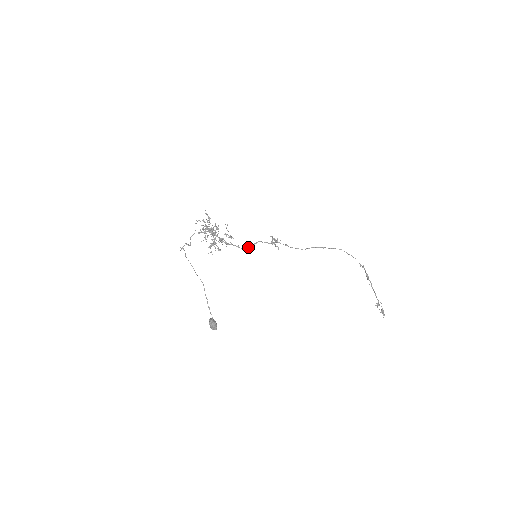
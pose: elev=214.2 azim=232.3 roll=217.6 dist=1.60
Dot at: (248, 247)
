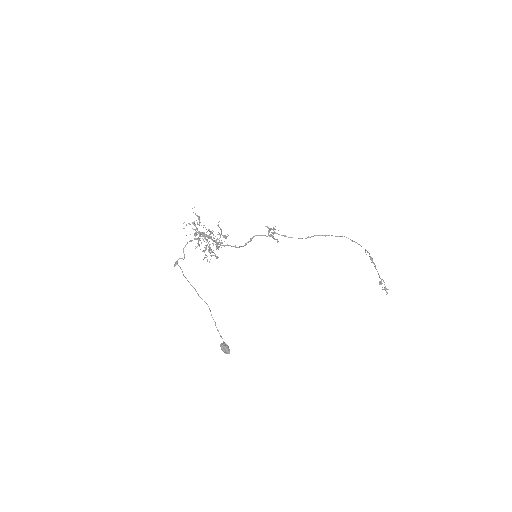
Dot at: (245, 244)
